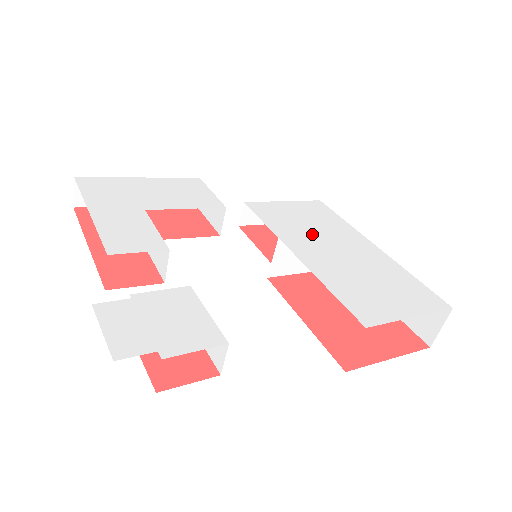
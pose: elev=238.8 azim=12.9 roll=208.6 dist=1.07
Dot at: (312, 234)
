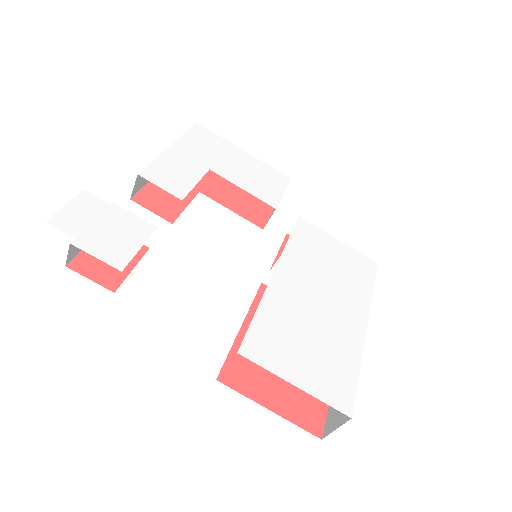
Dot at: (318, 274)
